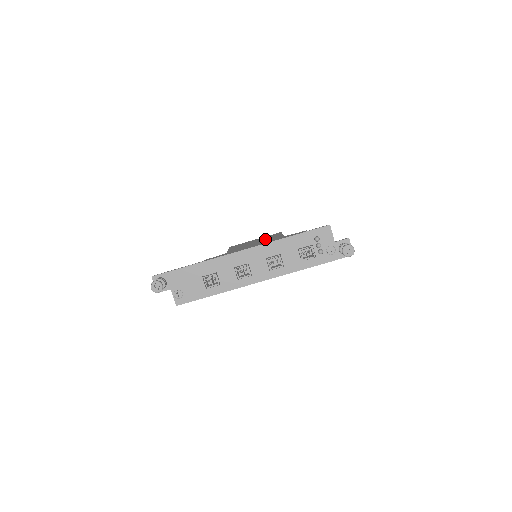
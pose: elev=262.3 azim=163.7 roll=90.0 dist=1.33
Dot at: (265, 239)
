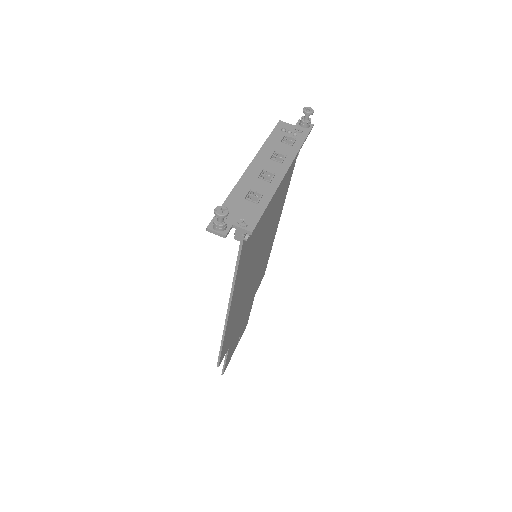
Dot at: occluded
